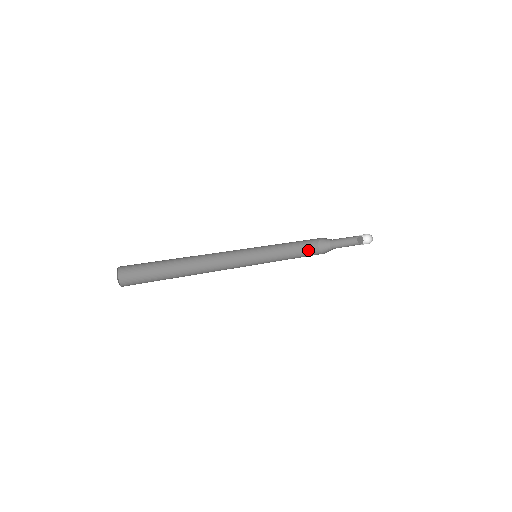
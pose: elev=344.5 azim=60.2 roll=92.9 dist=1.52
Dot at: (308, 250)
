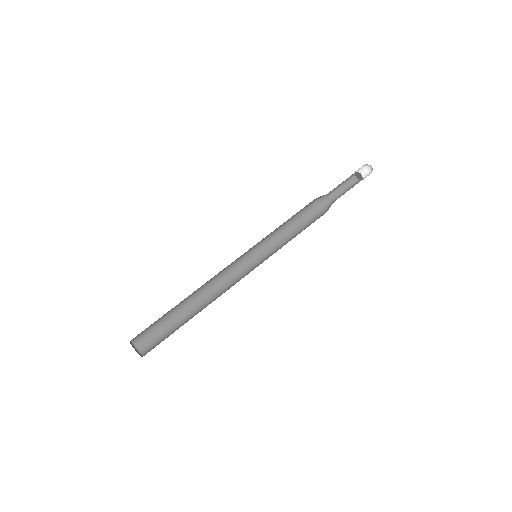
Dot at: (309, 218)
